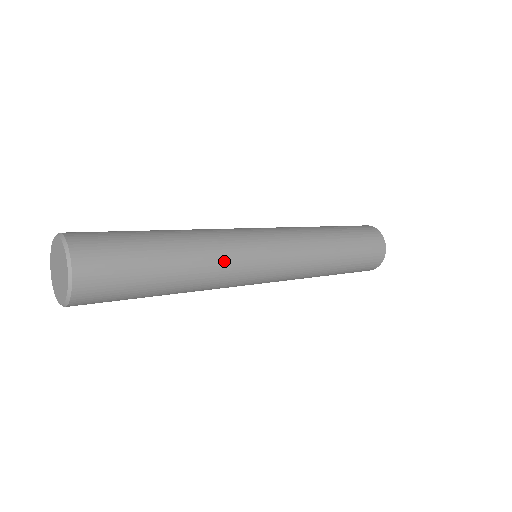
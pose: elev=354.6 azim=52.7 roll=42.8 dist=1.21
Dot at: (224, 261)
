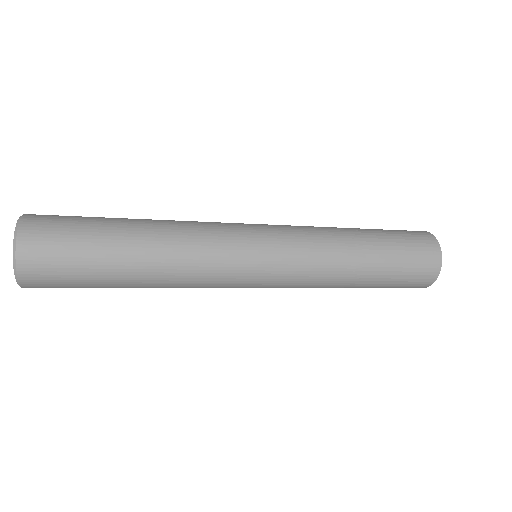
Dot at: (195, 226)
